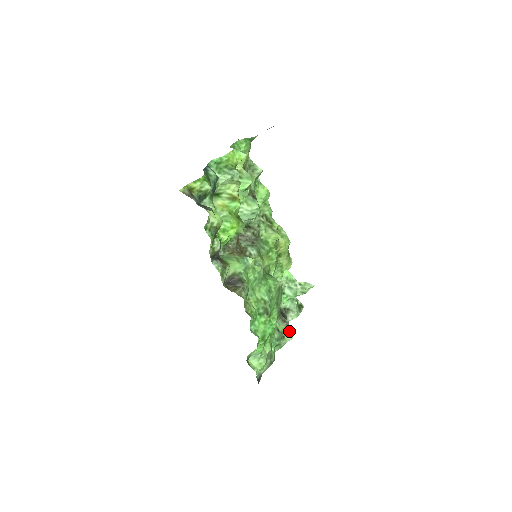
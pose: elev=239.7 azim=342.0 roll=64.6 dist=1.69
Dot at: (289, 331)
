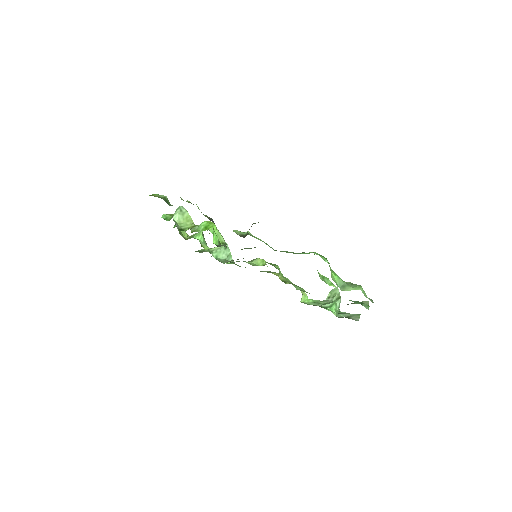
Dot at: occluded
